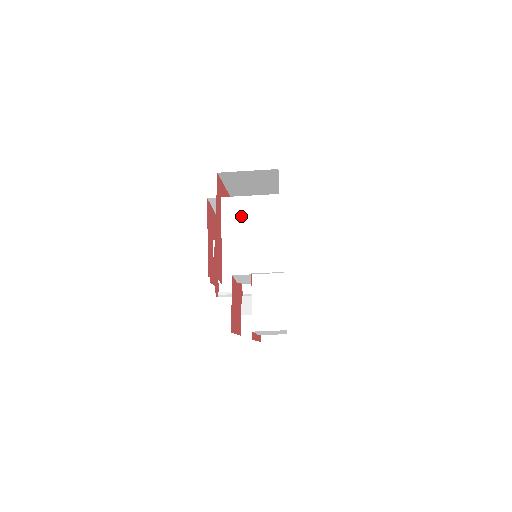
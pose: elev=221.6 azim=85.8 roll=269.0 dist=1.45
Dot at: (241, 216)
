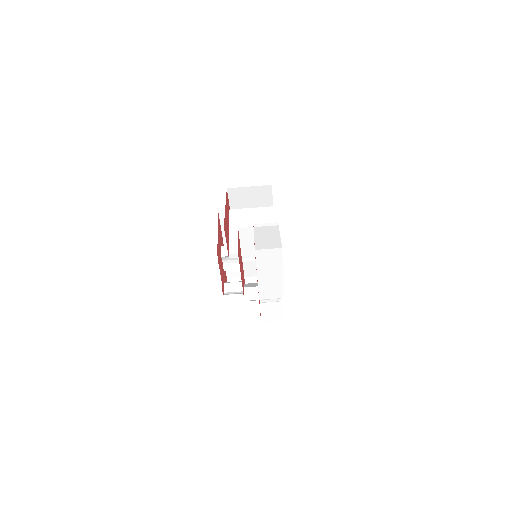
Dot at: (244, 219)
